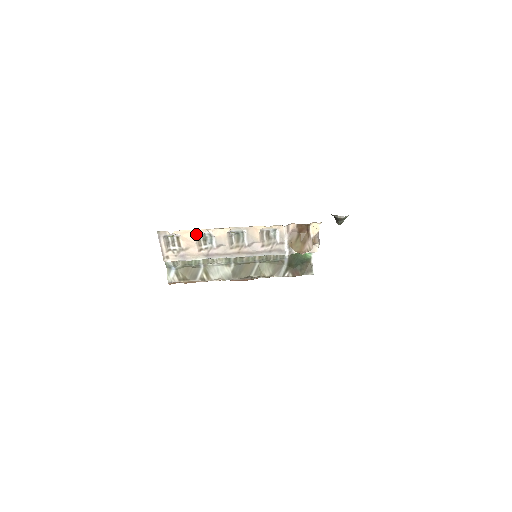
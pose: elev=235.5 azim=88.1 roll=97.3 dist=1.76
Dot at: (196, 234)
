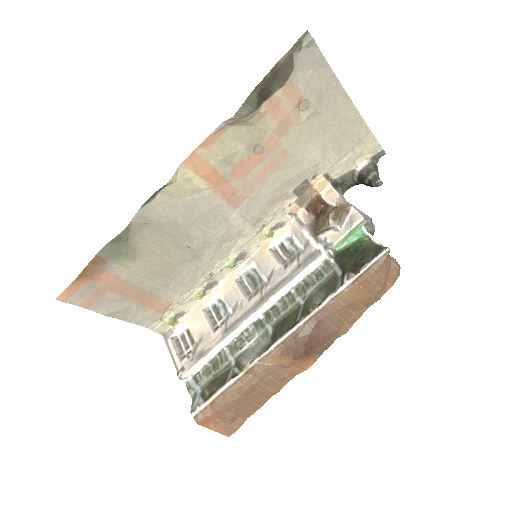
Dot at: (204, 310)
